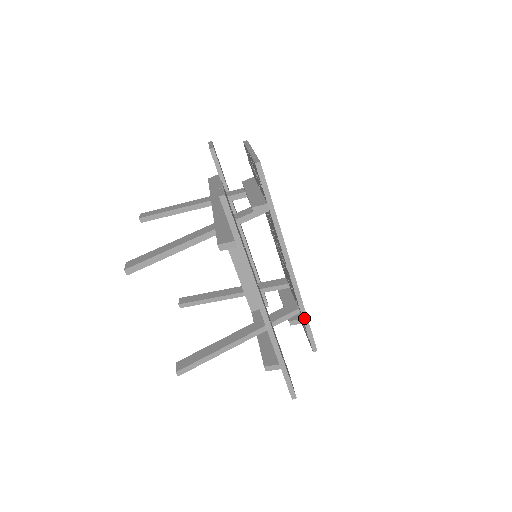
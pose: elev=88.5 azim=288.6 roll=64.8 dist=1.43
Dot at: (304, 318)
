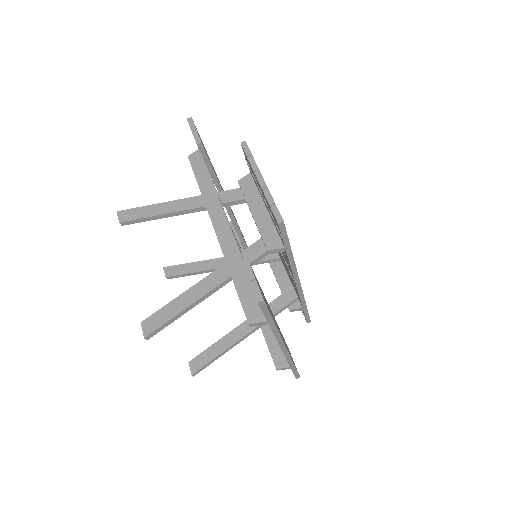
Dot at: (304, 308)
